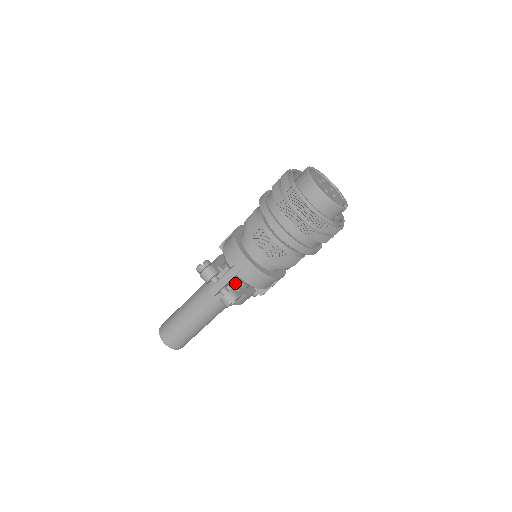
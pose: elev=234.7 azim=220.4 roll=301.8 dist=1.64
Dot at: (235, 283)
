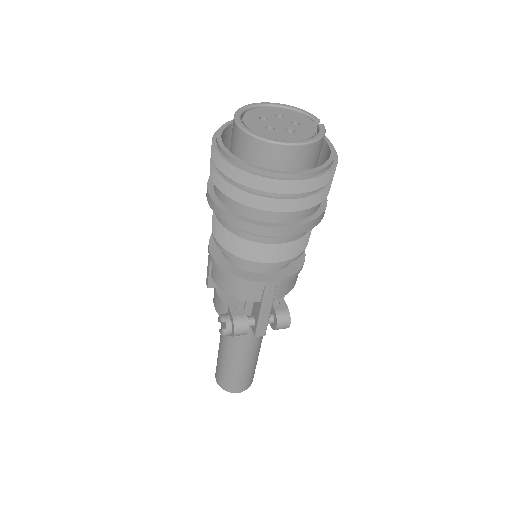
Dot at: occluded
